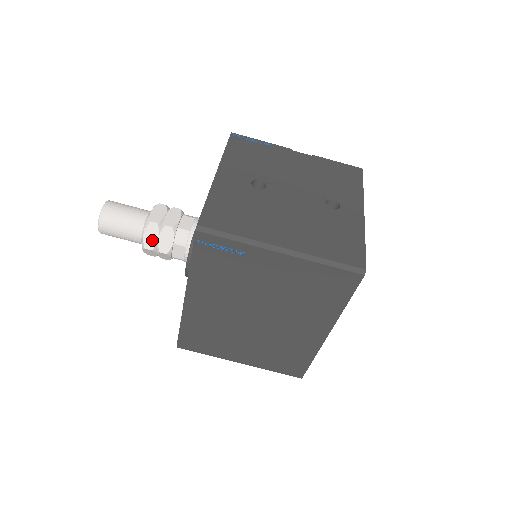
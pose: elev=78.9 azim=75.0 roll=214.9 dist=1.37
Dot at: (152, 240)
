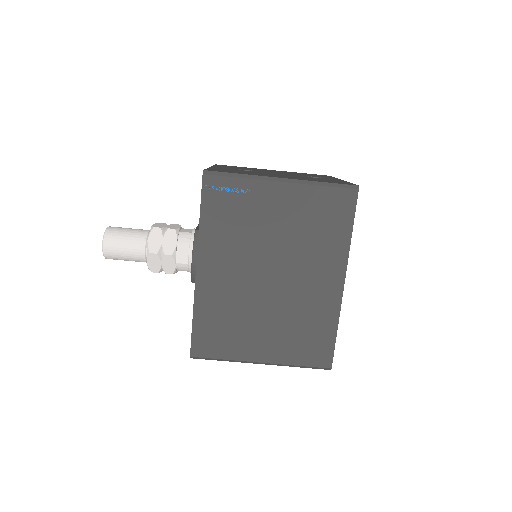
Dot at: (156, 244)
